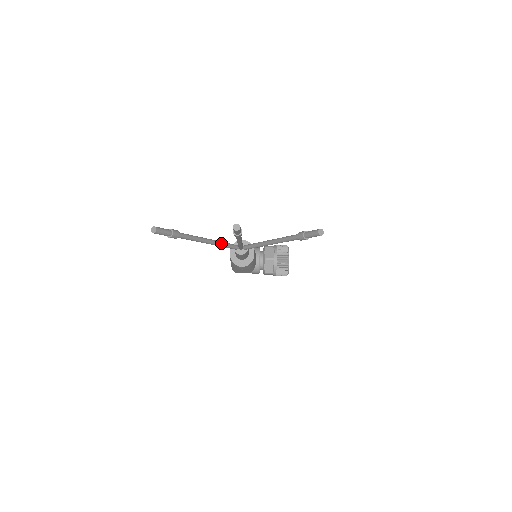
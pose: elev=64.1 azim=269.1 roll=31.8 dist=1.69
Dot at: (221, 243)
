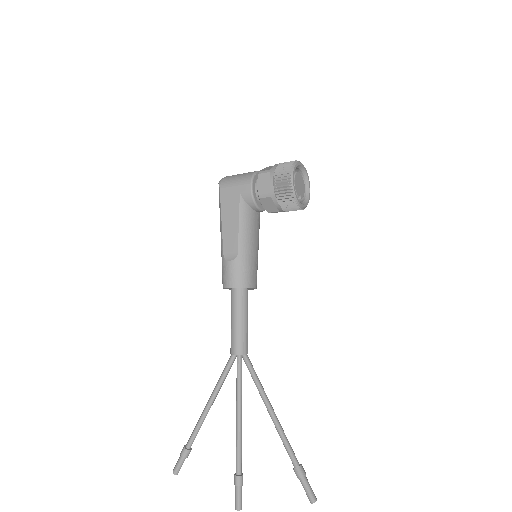
Dot at: (220, 386)
